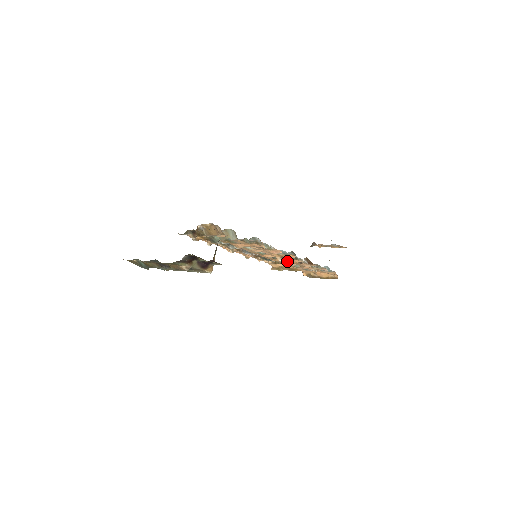
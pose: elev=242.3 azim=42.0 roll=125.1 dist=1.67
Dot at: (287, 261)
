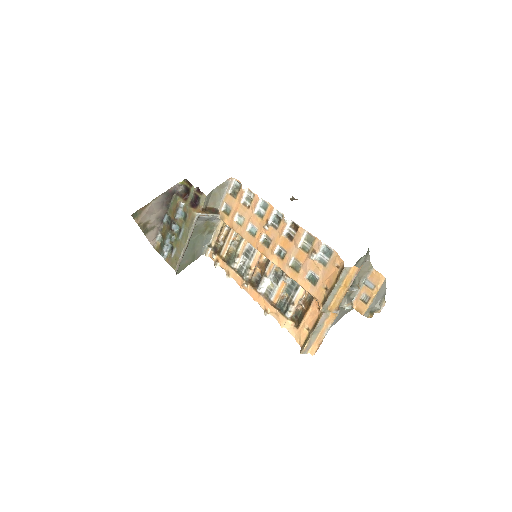
Dot at: (280, 246)
